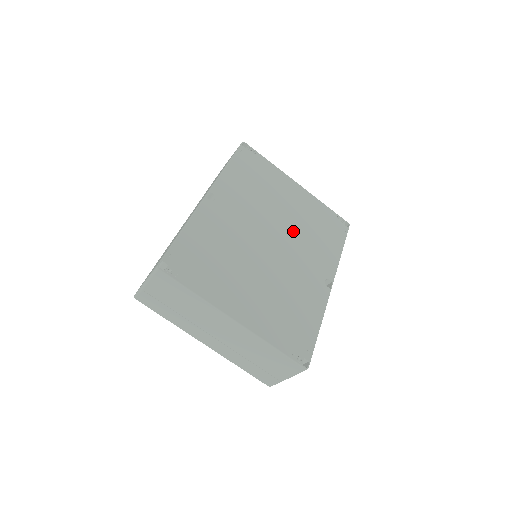
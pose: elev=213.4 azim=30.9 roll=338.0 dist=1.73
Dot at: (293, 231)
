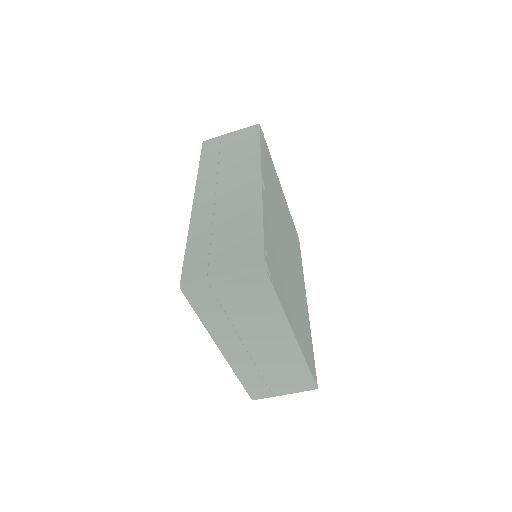
Dot at: (289, 239)
